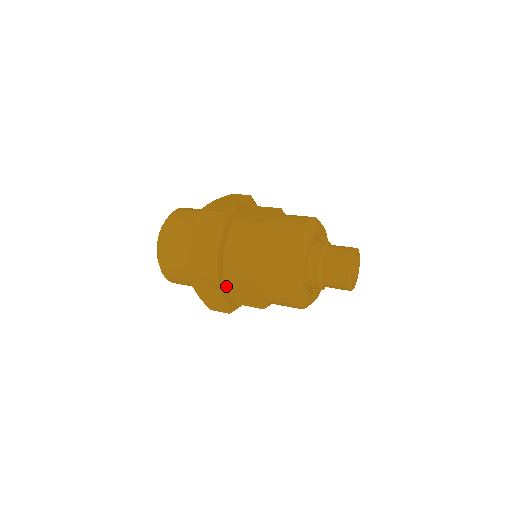
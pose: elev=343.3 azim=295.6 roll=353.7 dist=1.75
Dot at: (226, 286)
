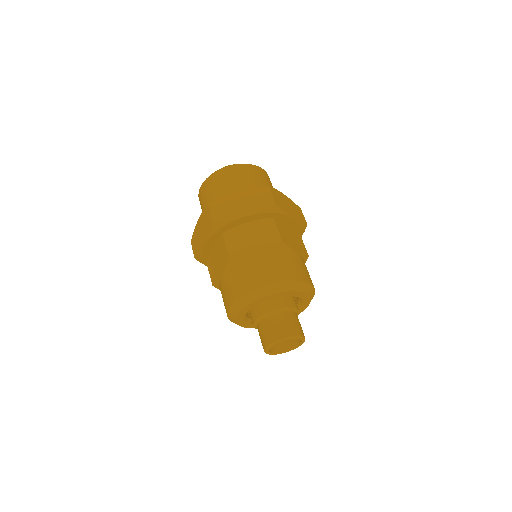
Dot at: occluded
